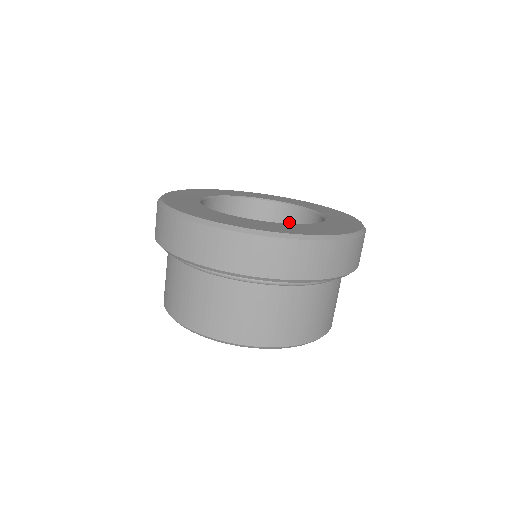
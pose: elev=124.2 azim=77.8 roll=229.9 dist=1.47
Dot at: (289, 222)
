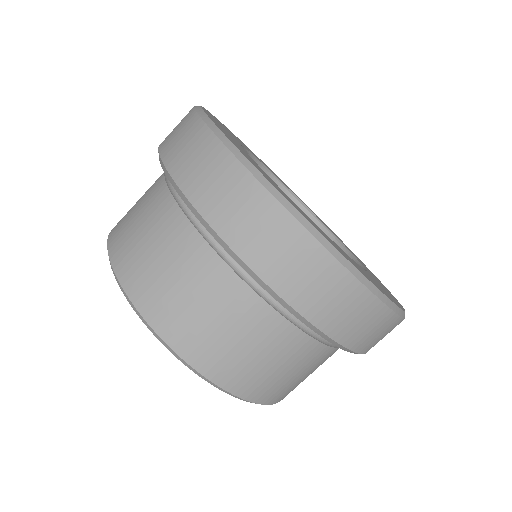
Dot at: occluded
